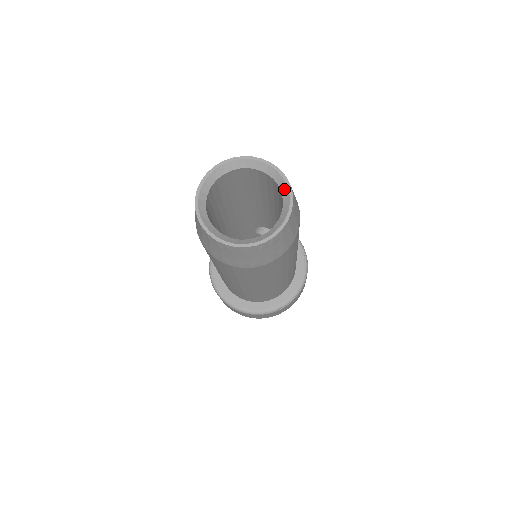
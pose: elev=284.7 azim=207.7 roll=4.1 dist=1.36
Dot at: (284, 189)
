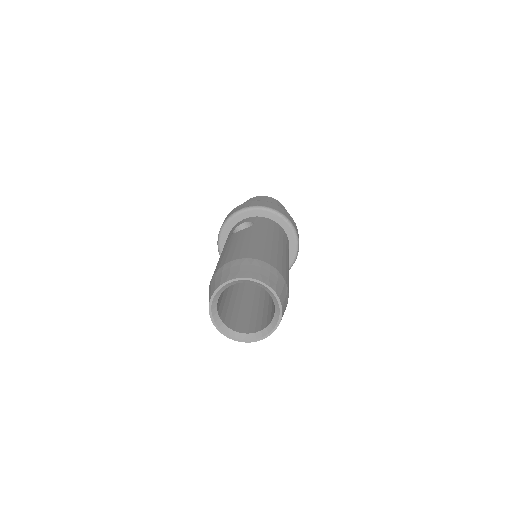
Dot at: (257, 284)
